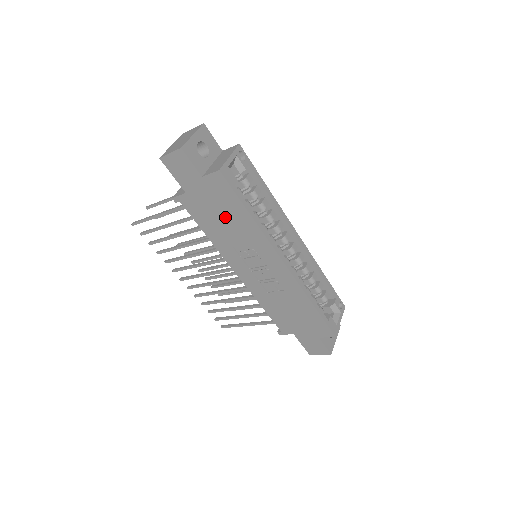
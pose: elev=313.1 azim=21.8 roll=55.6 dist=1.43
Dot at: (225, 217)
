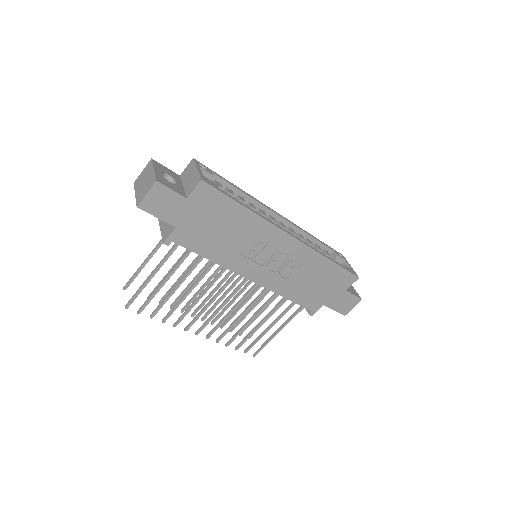
Dot at: (222, 227)
